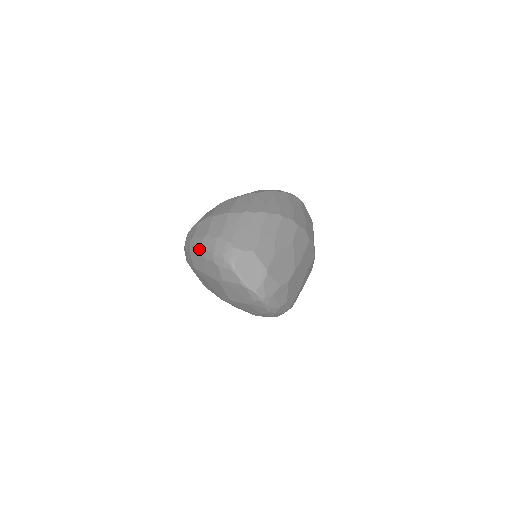
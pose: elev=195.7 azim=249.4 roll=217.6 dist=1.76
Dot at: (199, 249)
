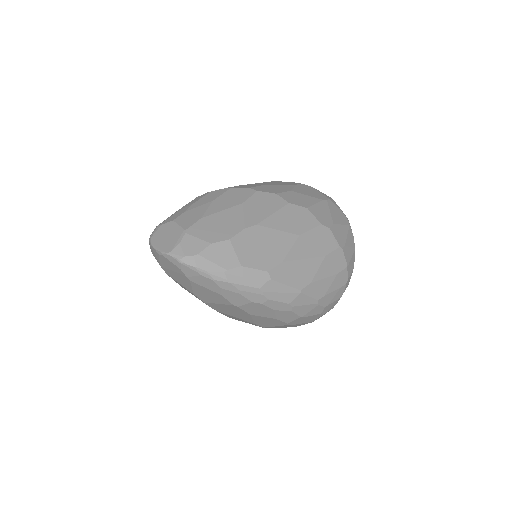
Dot at: occluded
